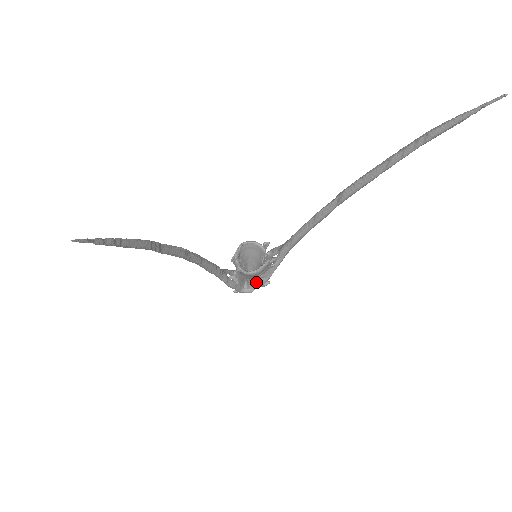
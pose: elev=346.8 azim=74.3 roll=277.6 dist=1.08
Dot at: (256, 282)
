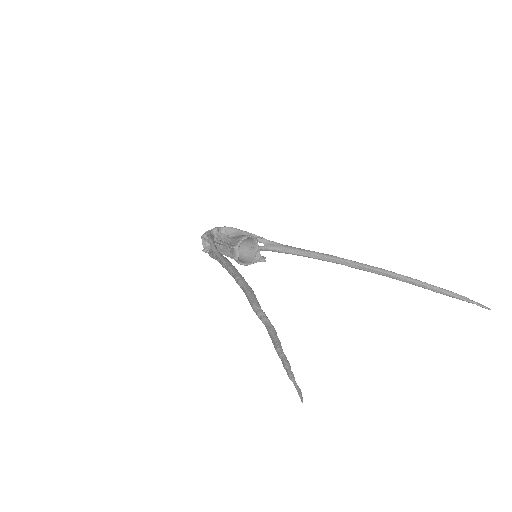
Dot at: occluded
